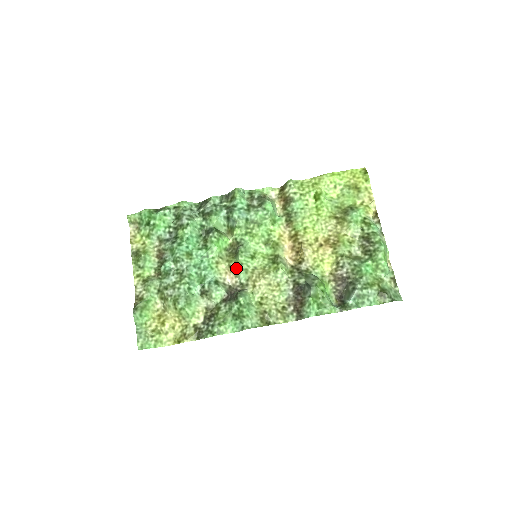
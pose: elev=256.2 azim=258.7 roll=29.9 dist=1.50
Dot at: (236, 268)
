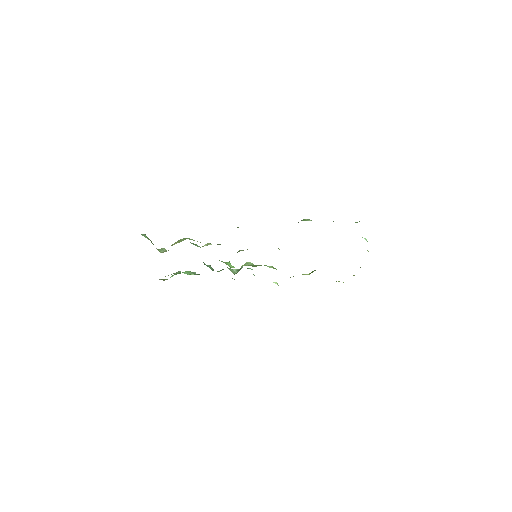
Dot at: occluded
